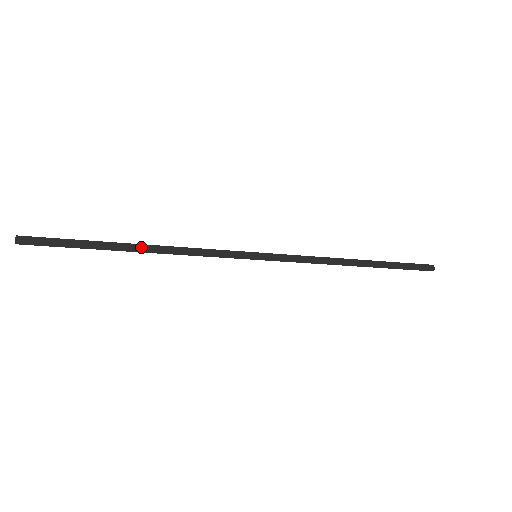
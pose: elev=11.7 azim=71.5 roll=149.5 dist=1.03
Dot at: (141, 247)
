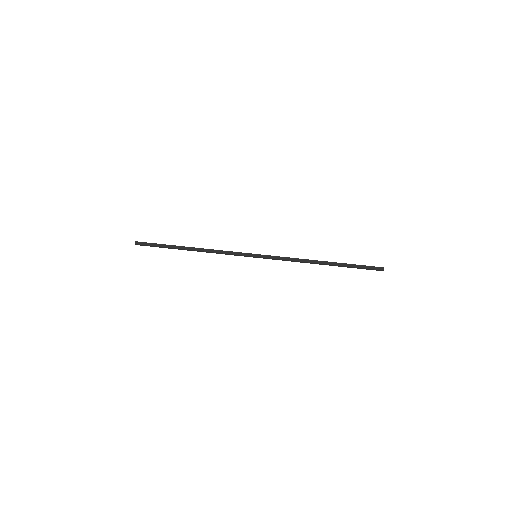
Dot at: occluded
